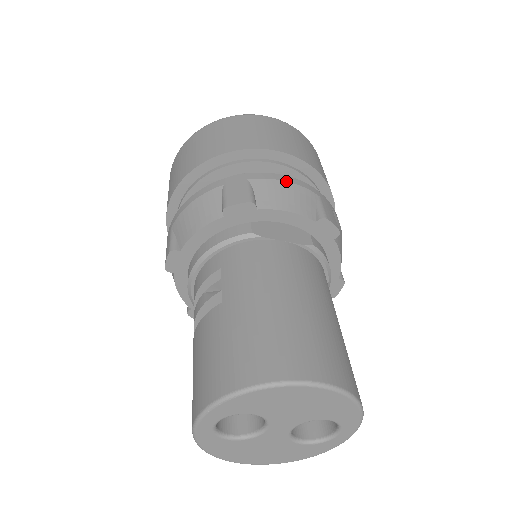
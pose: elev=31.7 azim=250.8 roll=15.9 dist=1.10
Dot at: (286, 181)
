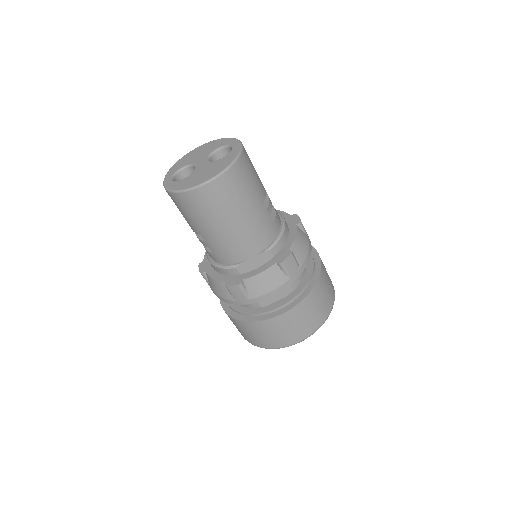
Dot at: occluded
